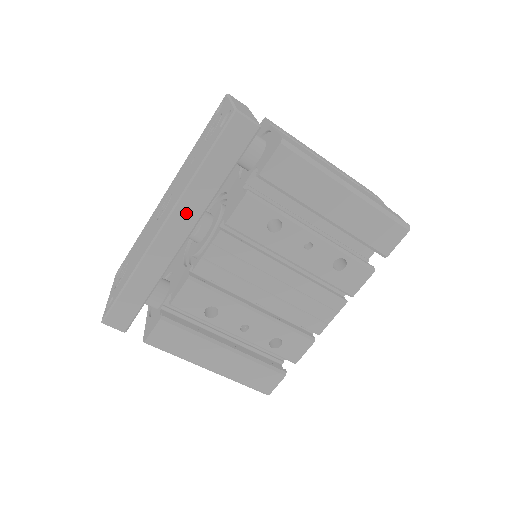
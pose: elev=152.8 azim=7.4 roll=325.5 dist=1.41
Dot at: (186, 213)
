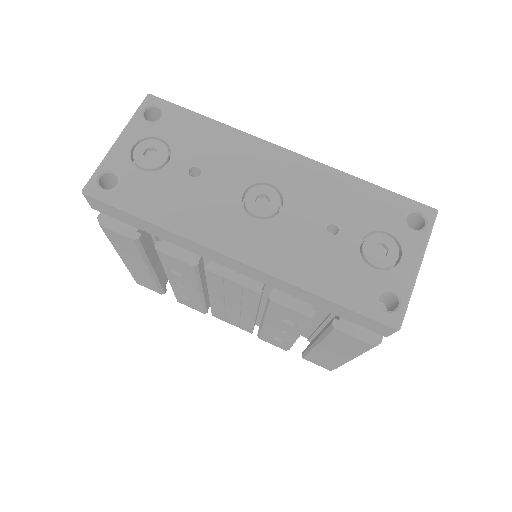
Dot at: (262, 277)
